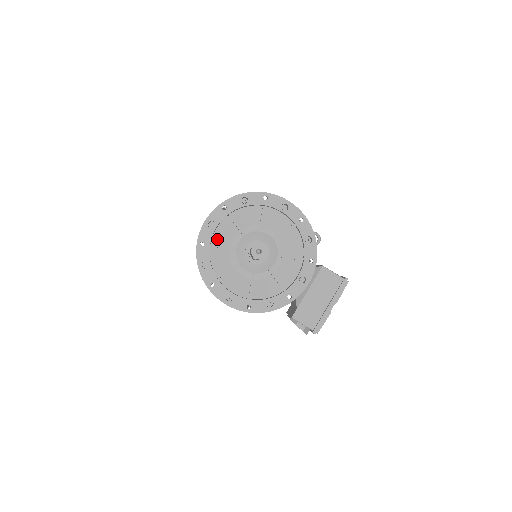
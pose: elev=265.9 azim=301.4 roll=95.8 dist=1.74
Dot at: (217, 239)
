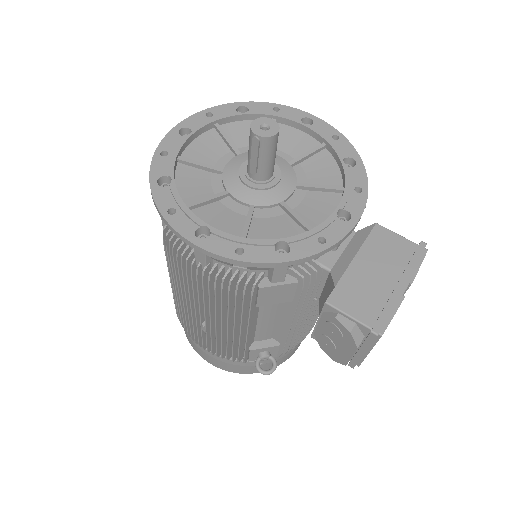
Dot at: (191, 155)
